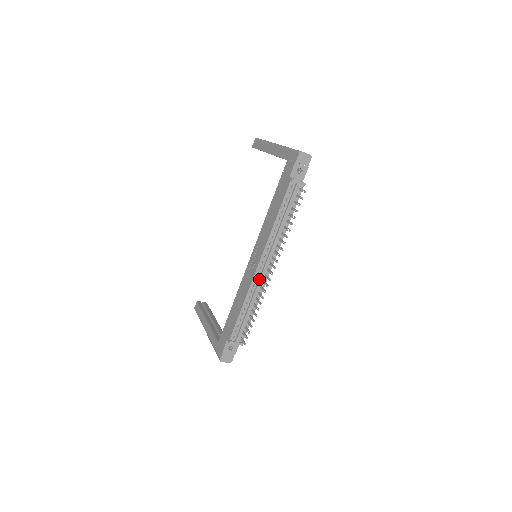
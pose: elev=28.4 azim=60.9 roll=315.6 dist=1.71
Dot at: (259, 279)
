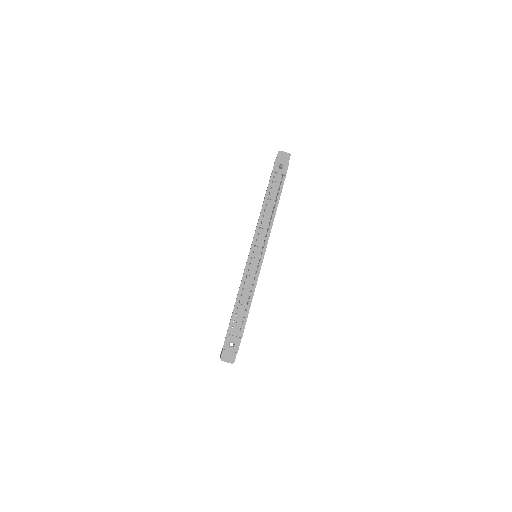
Dot at: (252, 263)
